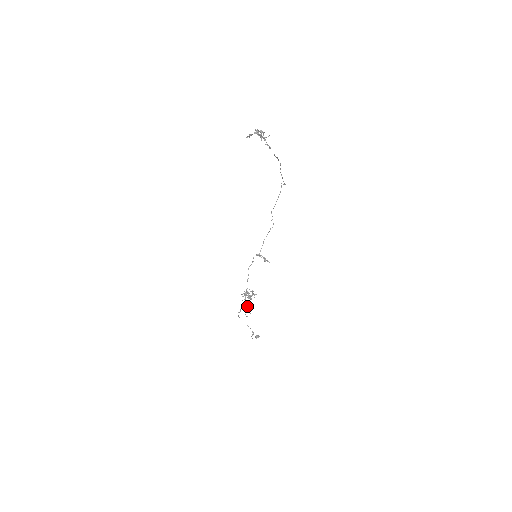
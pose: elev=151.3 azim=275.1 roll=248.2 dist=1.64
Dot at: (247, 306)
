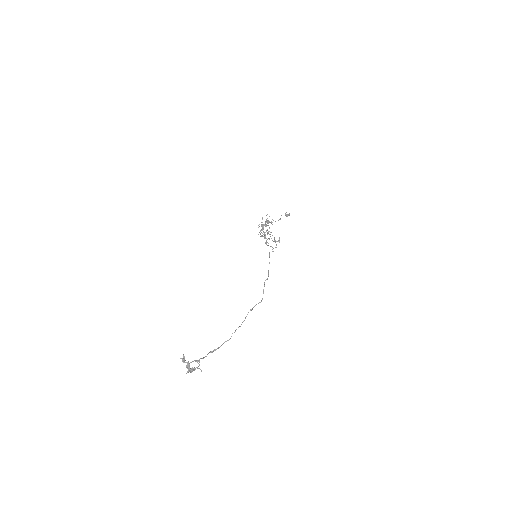
Dot at: occluded
